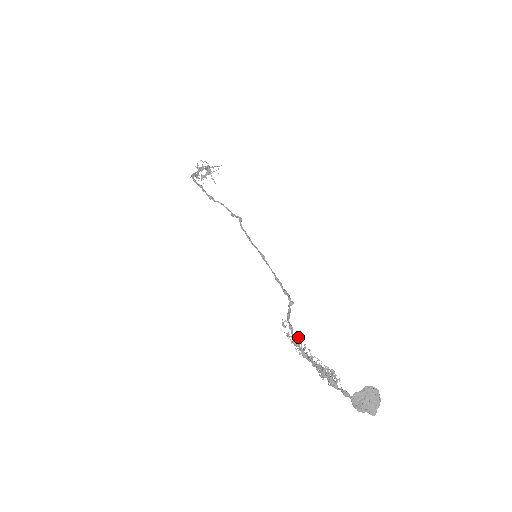
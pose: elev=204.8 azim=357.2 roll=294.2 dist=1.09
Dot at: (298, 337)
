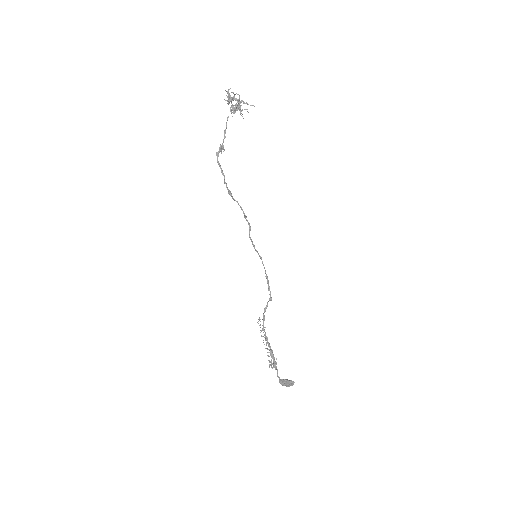
Dot at: occluded
